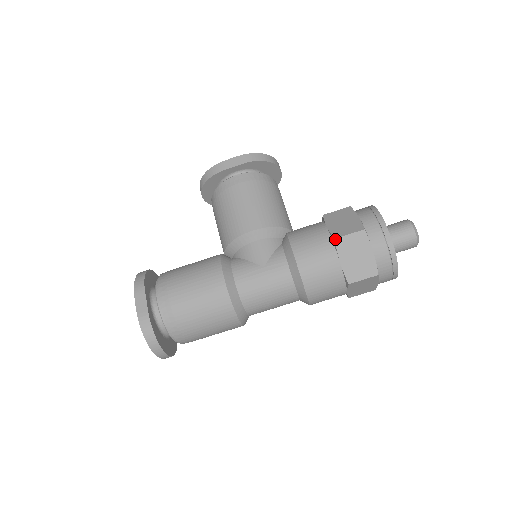
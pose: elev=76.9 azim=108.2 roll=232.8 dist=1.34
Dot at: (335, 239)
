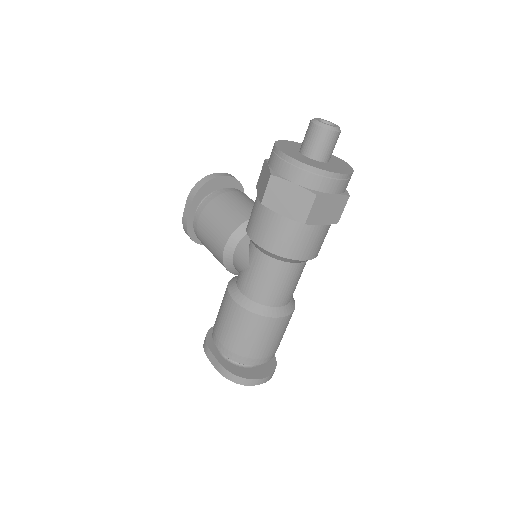
Dot at: occluded
